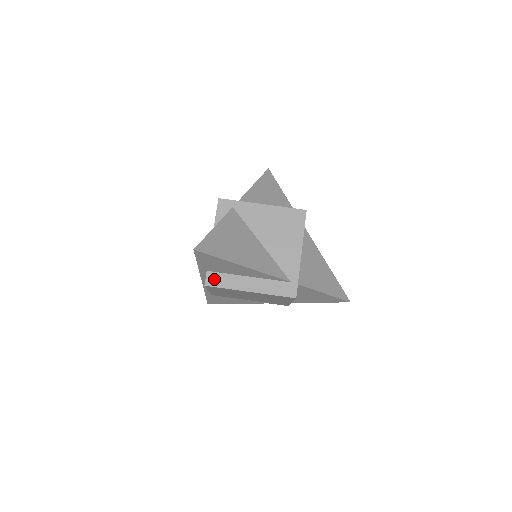
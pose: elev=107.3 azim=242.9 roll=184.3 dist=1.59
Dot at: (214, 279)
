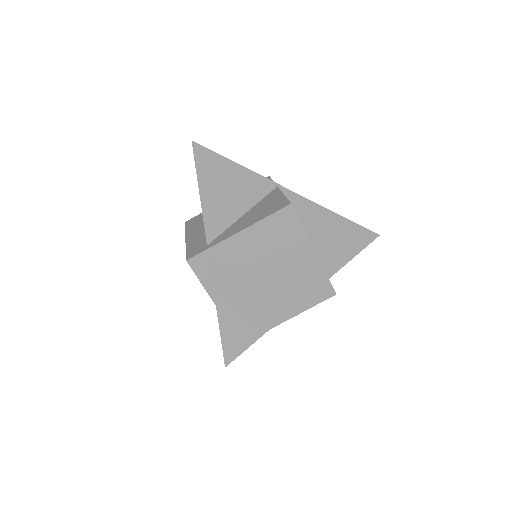
Dot at: occluded
